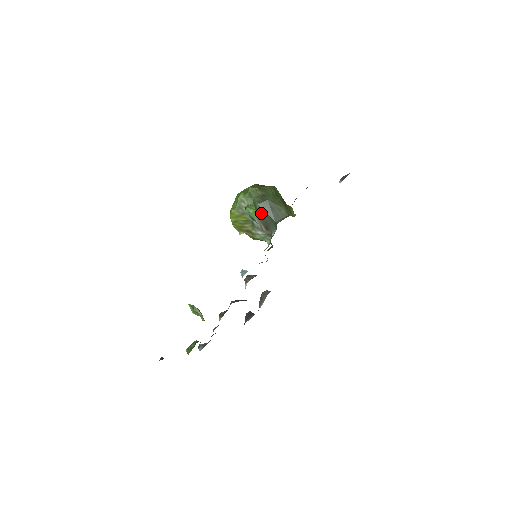
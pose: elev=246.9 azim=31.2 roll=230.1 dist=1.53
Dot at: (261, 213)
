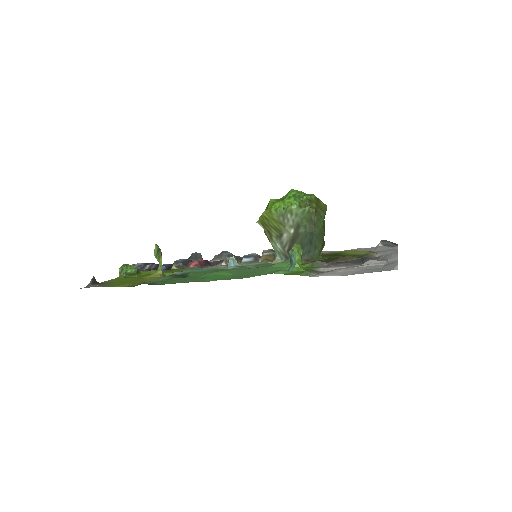
Dot at: (298, 238)
